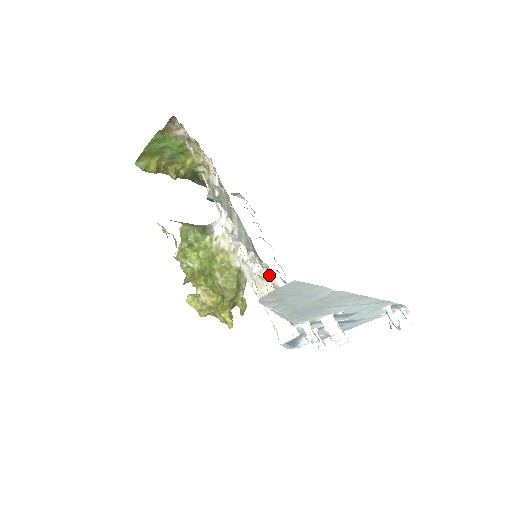
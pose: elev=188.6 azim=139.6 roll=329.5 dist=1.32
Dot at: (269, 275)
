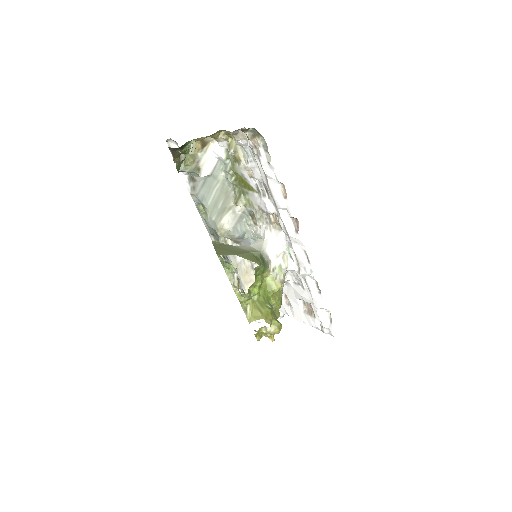
Dot at: (251, 265)
